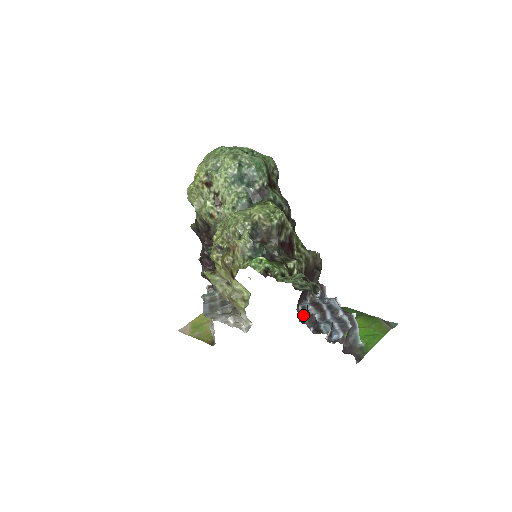
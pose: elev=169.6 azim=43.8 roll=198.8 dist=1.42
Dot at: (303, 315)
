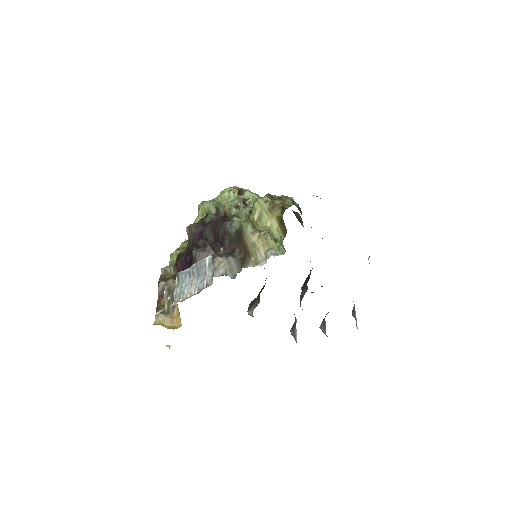
Dot at: occluded
